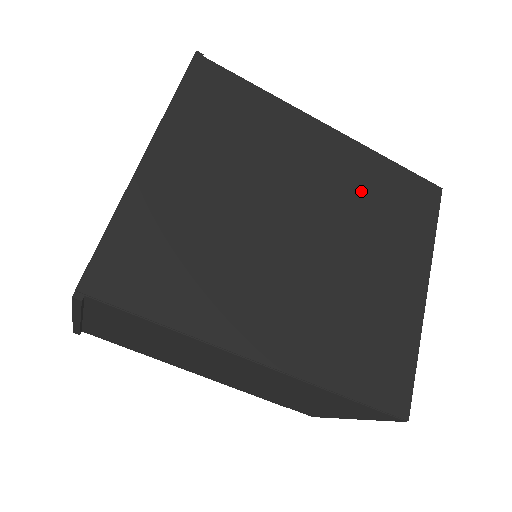
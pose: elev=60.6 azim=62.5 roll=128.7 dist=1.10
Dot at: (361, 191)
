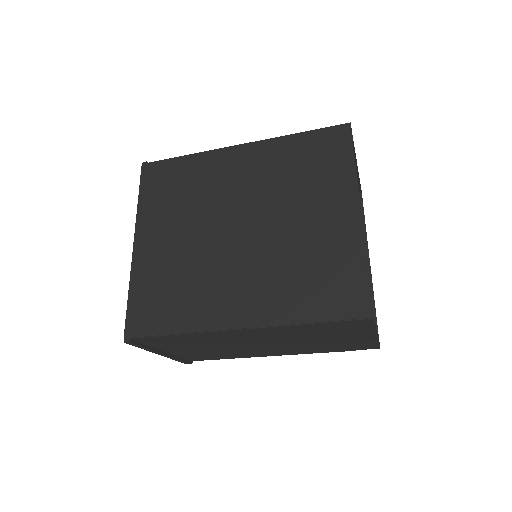
Dot at: (279, 172)
